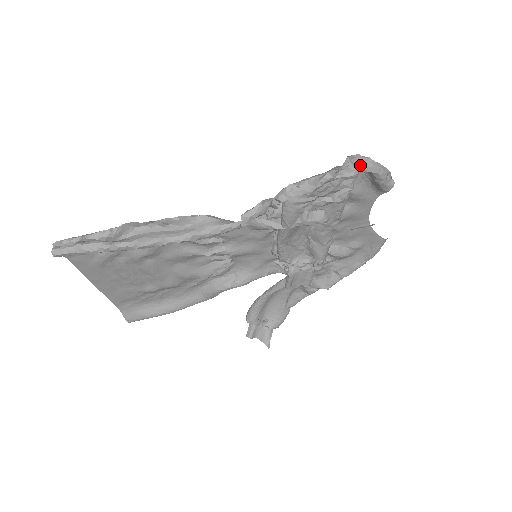
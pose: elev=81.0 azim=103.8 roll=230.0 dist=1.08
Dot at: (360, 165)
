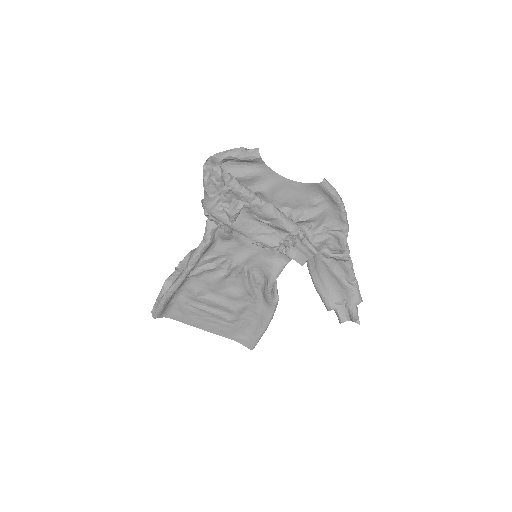
Dot at: (215, 161)
